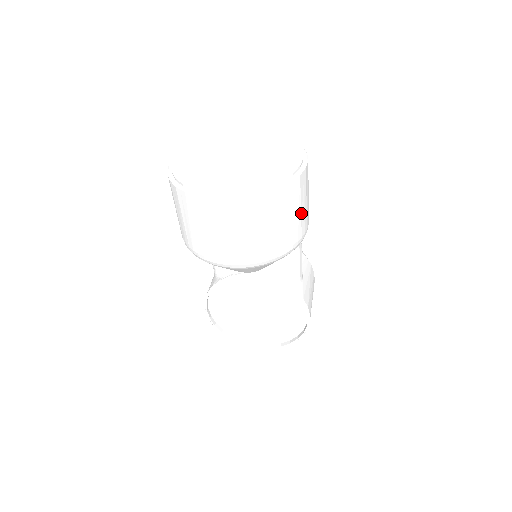
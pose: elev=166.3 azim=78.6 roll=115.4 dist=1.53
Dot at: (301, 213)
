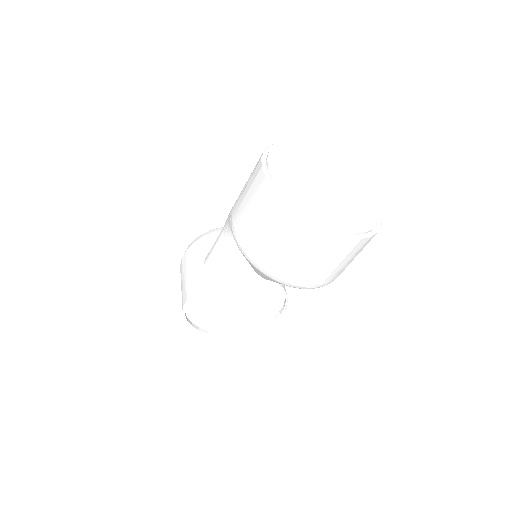
Dot at: occluded
